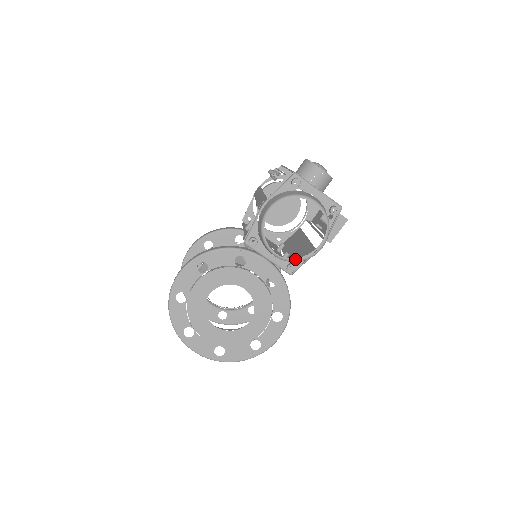
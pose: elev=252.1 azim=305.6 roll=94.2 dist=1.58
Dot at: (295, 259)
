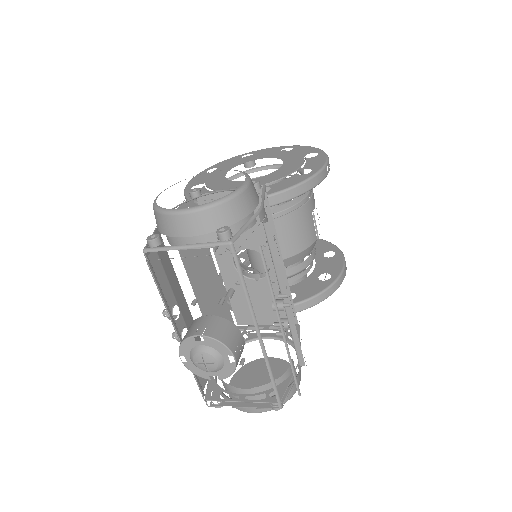
Dot at: (290, 336)
